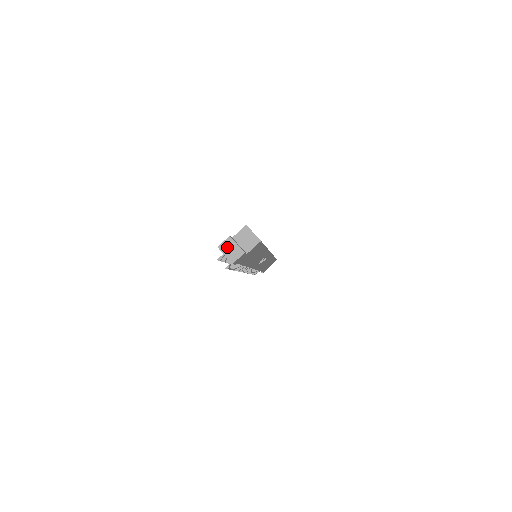
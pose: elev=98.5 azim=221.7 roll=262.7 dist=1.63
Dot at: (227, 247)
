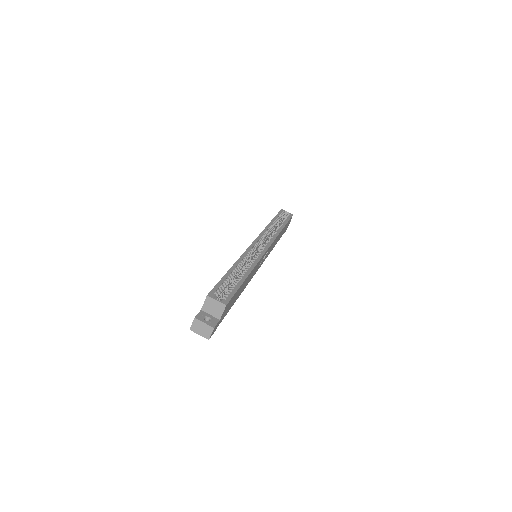
Dot at: (197, 328)
